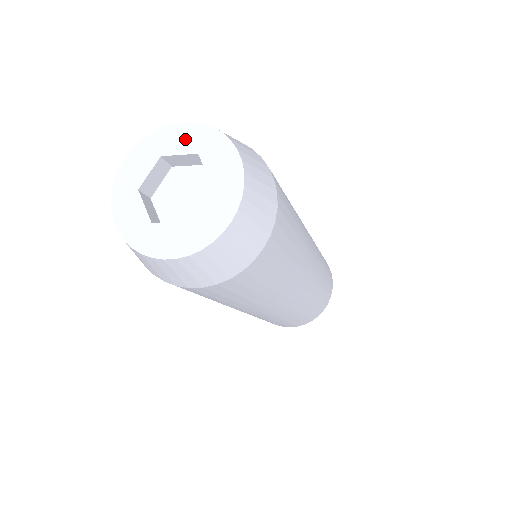
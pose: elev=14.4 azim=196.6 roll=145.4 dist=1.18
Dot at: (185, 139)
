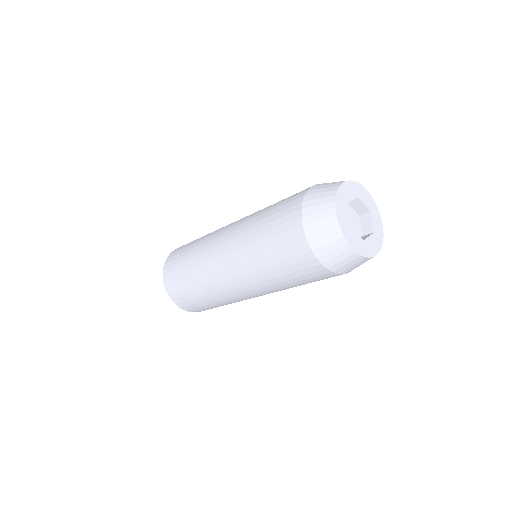
Dot at: (367, 200)
